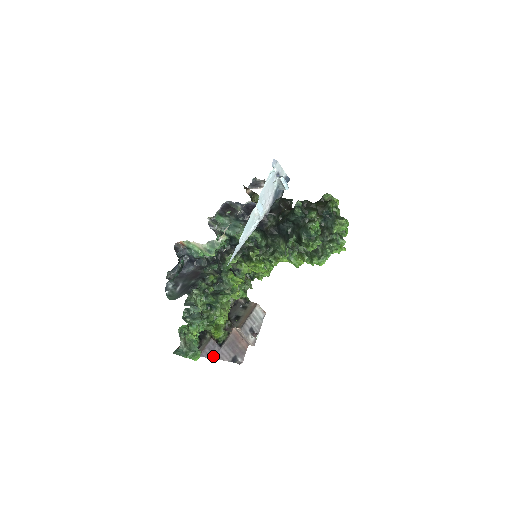
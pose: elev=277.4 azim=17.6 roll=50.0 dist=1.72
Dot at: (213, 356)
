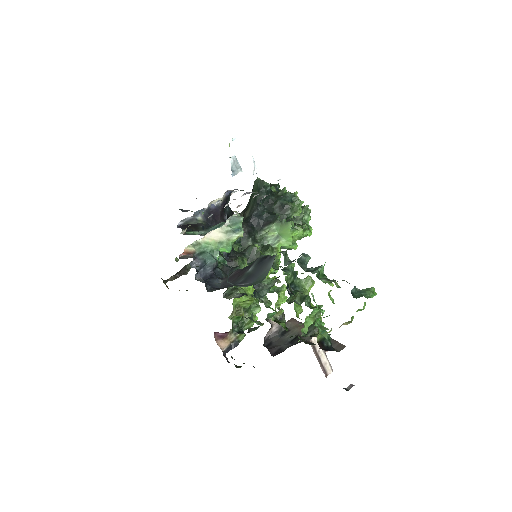
Dot at: occluded
